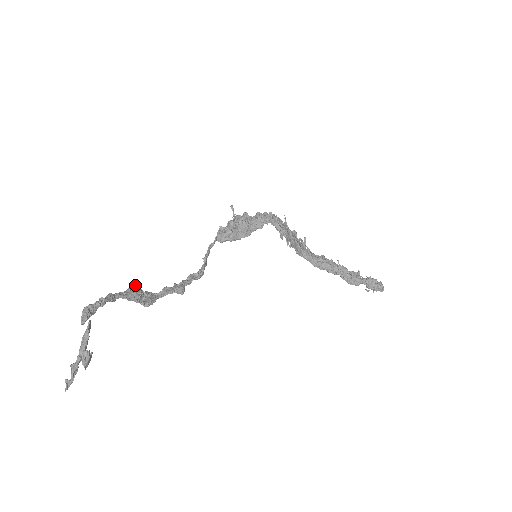
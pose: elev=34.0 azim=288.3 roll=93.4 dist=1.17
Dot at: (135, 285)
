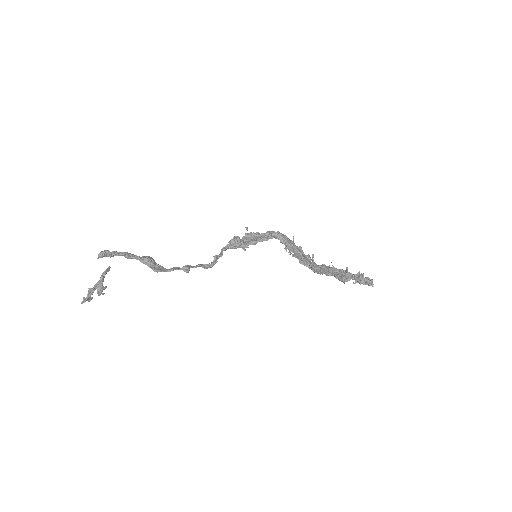
Dot at: (150, 257)
